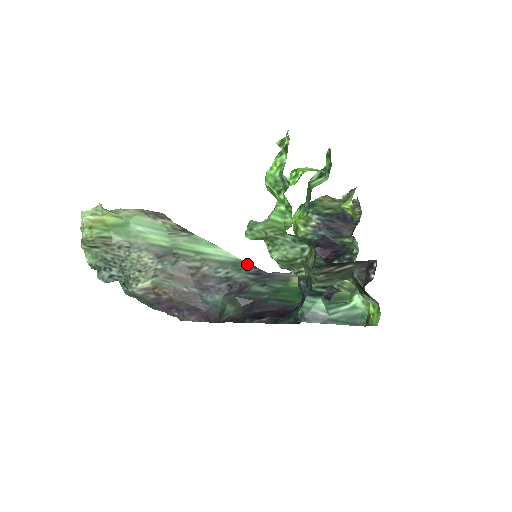
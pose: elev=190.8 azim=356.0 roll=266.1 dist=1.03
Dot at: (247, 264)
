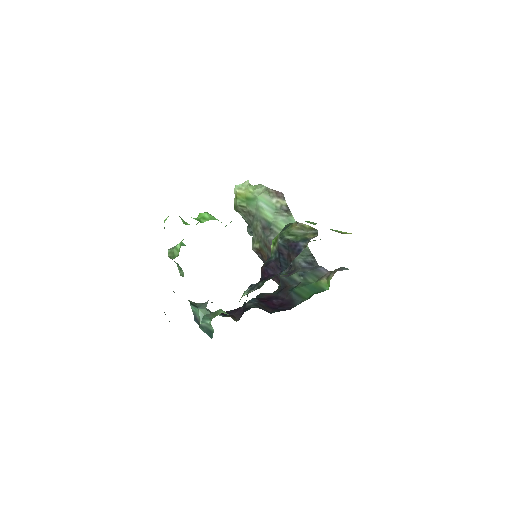
Dot at: (310, 252)
